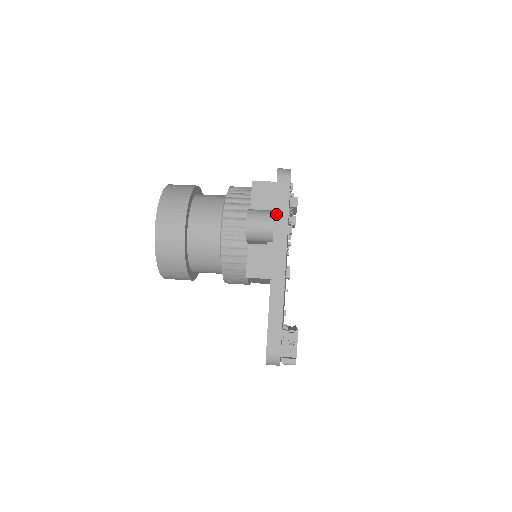
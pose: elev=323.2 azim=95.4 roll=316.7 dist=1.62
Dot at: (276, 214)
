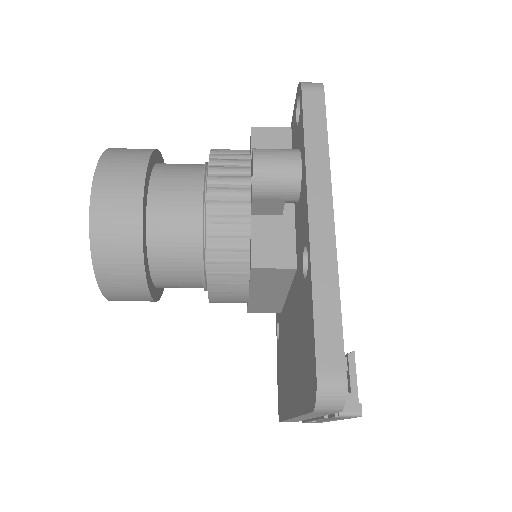
Dot at: (307, 138)
